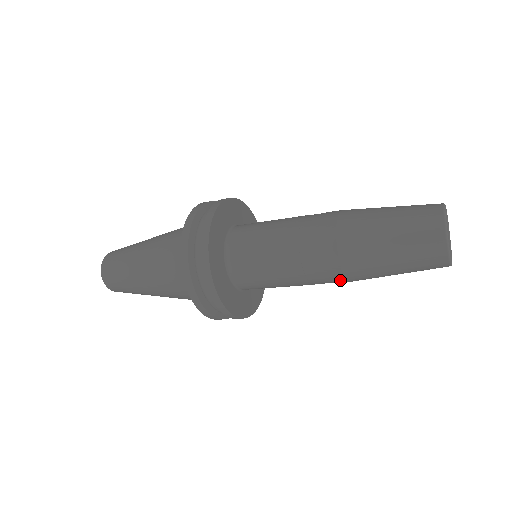
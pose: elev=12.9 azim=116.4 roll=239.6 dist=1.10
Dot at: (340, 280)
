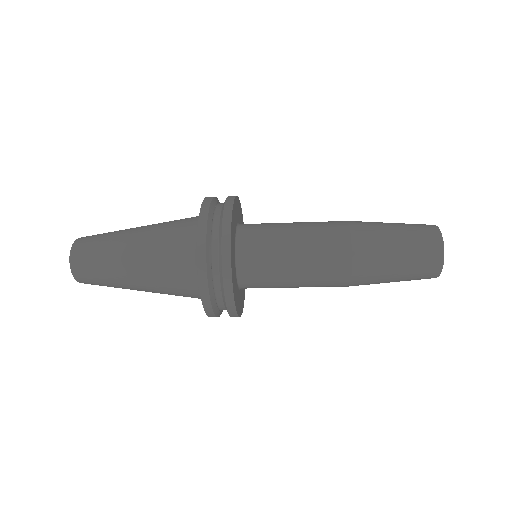
Dot at: occluded
